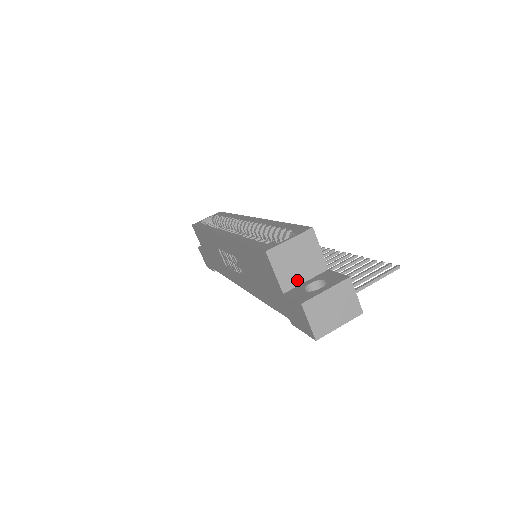
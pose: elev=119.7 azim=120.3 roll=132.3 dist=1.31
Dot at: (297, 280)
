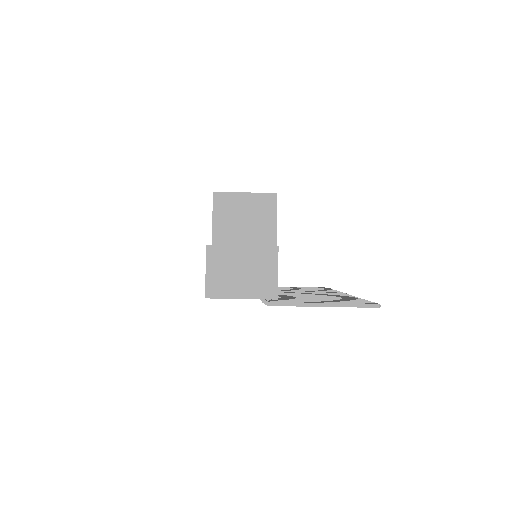
Dot at: (234, 241)
